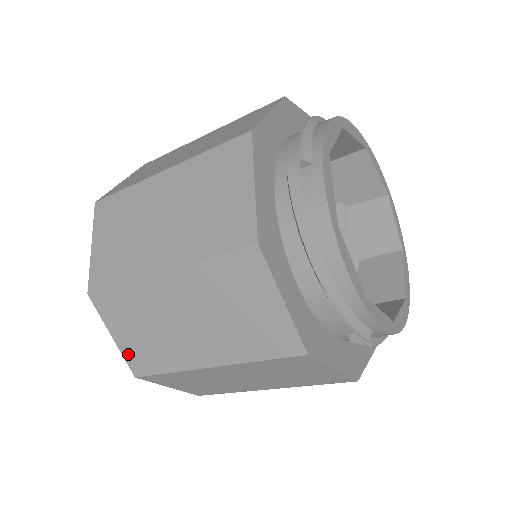
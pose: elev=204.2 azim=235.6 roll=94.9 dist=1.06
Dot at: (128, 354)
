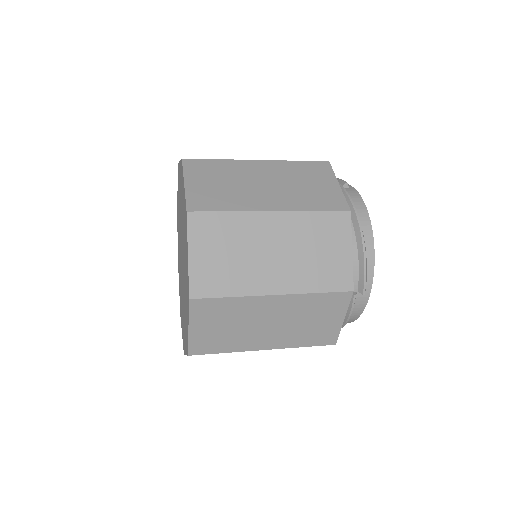
Dot at: occluded
